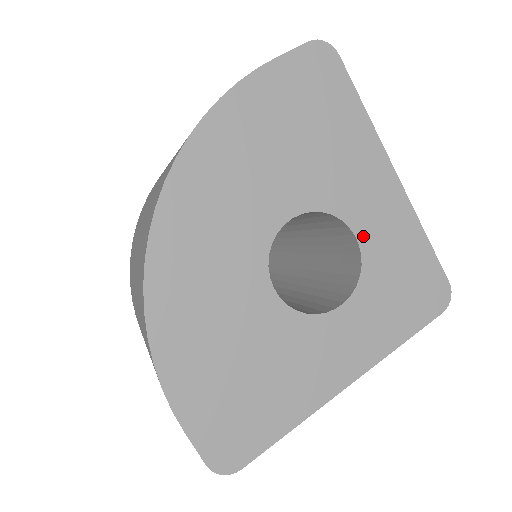
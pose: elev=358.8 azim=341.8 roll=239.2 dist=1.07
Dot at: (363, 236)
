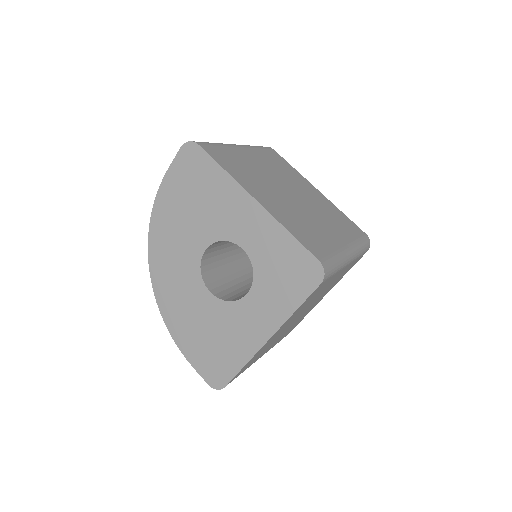
Dot at: (247, 247)
